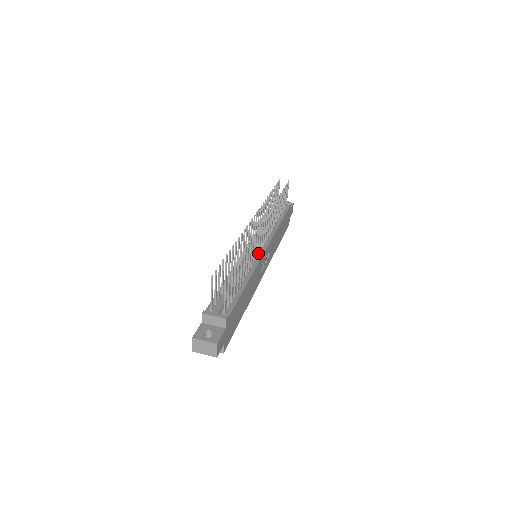
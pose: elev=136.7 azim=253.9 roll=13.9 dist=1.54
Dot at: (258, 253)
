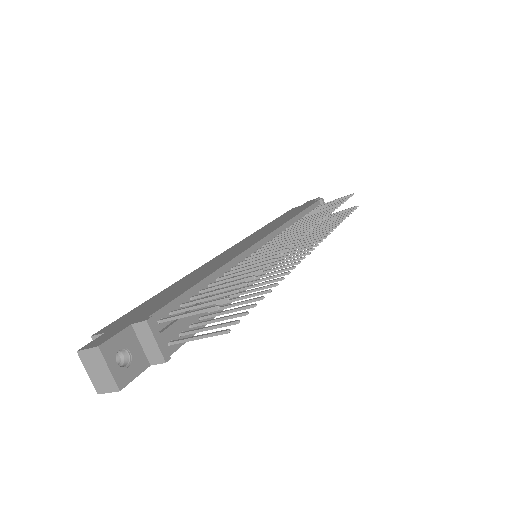
Dot at: occluded
